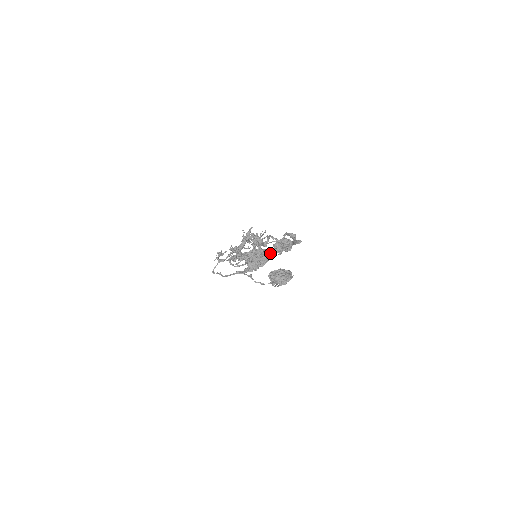
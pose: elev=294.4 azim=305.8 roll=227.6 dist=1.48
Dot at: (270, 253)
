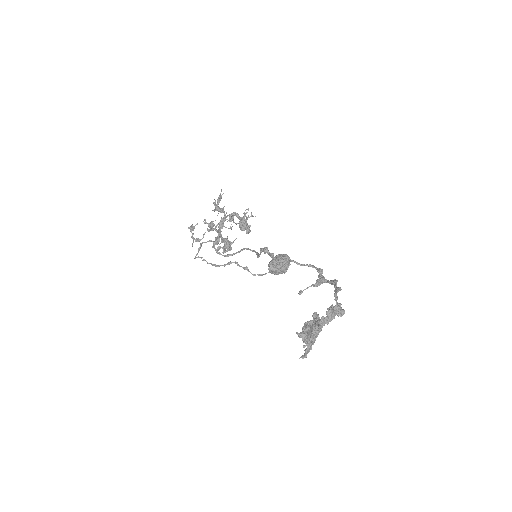
Dot at: (324, 323)
